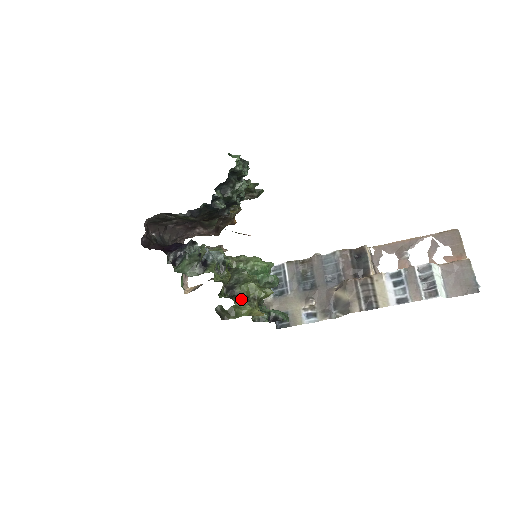
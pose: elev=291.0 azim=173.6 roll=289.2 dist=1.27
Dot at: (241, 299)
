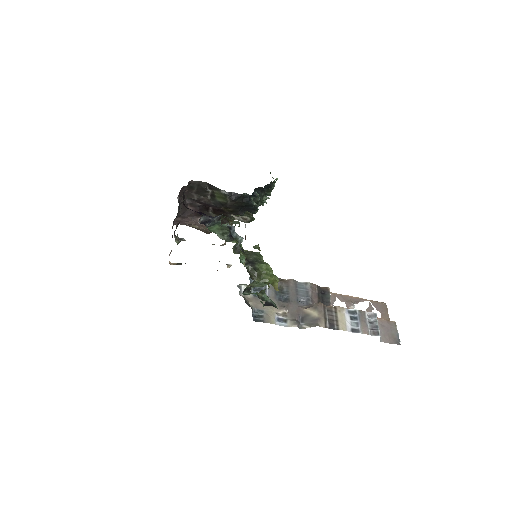
Dot at: occluded
